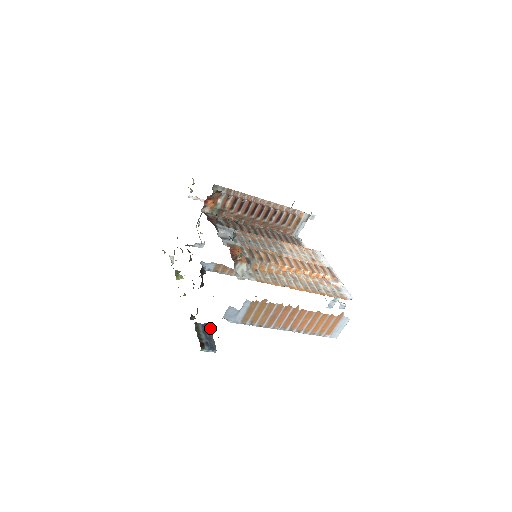
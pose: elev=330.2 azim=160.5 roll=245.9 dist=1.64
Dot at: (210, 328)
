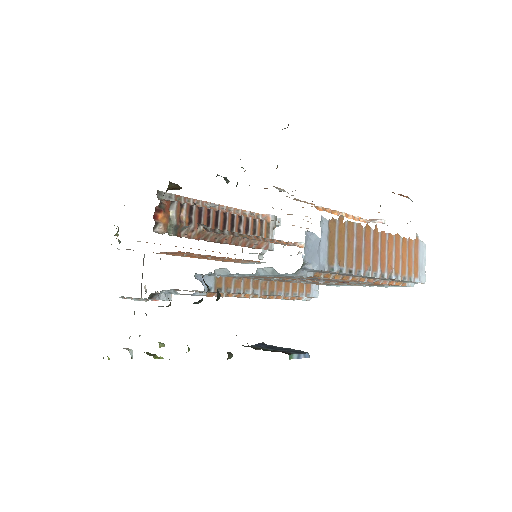
Dot at: (268, 345)
